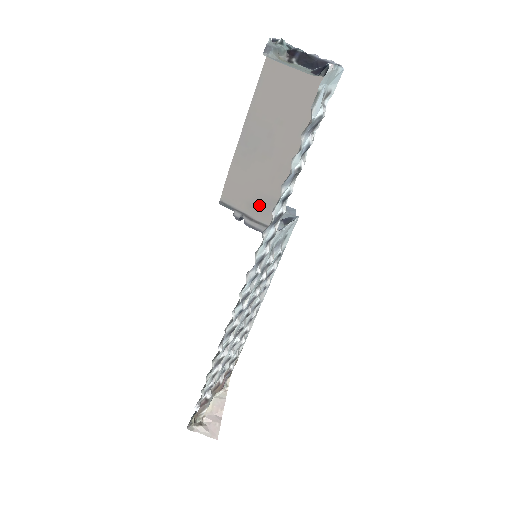
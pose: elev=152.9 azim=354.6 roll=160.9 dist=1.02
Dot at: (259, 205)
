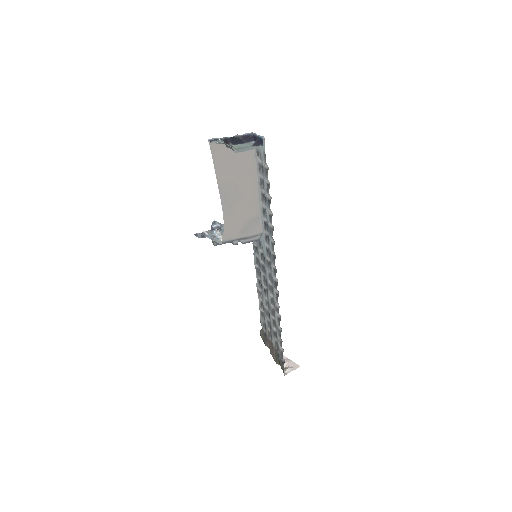
Dot at: (247, 228)
